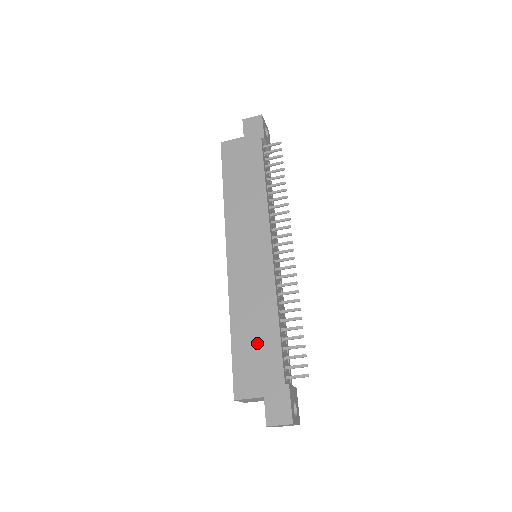
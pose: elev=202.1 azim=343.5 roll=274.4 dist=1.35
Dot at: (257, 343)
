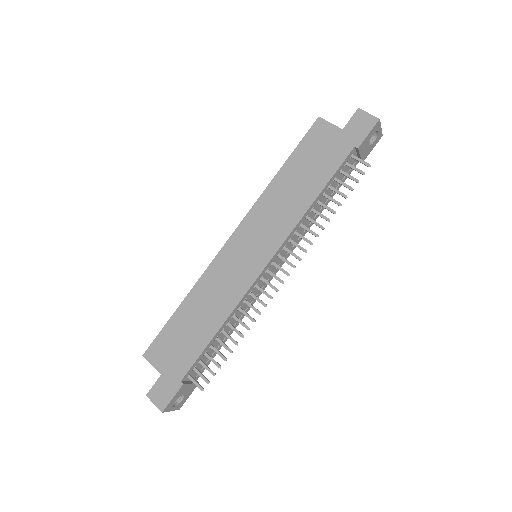
Dot at: (190, 332)
